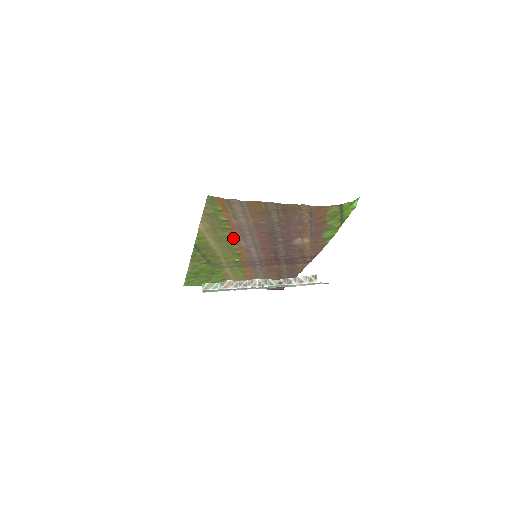
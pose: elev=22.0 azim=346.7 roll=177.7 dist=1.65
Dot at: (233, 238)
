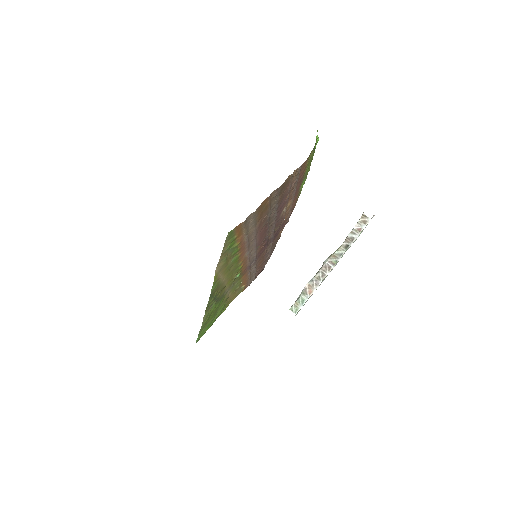
Dot at: (239, 257)
